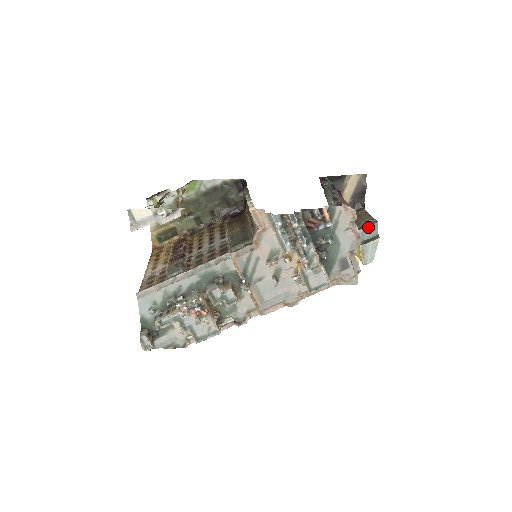
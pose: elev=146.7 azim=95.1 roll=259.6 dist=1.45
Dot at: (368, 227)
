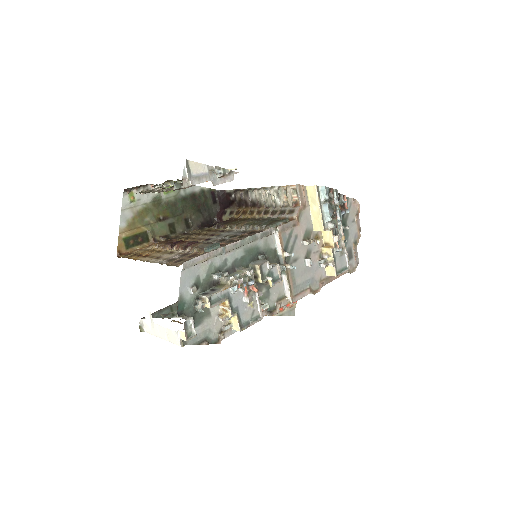
Dot at: occluded
